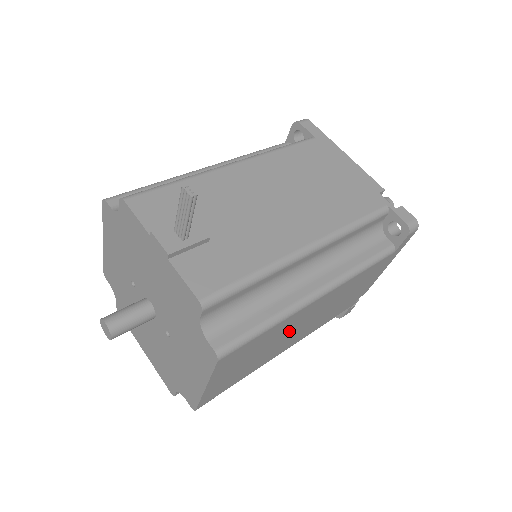
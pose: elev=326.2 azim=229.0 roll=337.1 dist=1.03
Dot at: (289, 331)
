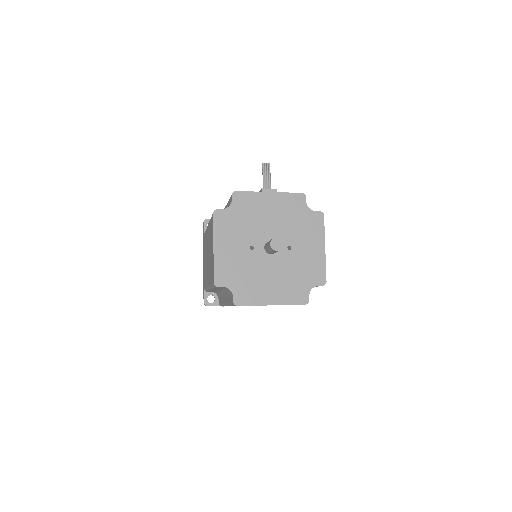
Dot at: occluded
